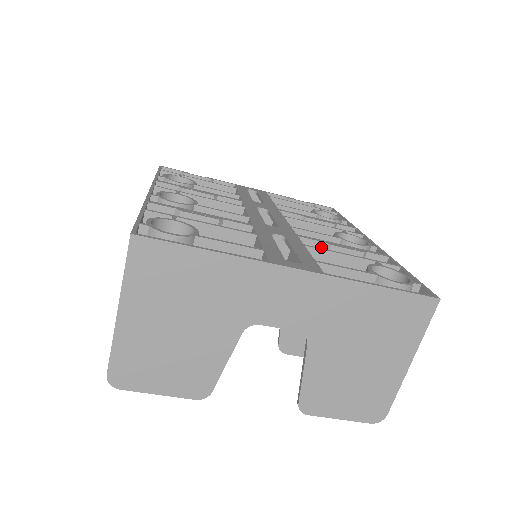
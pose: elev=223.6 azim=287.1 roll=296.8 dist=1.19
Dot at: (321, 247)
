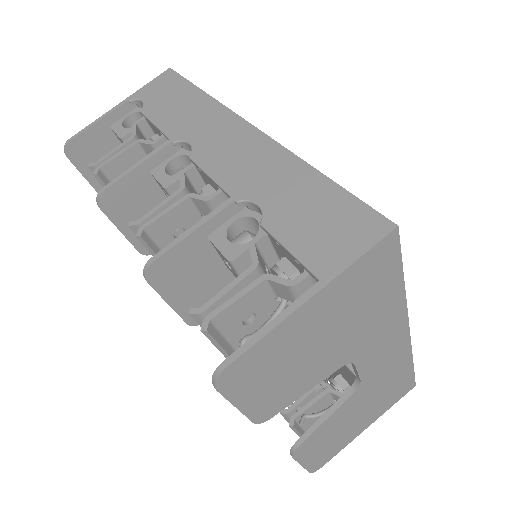
Dot at: occluded
